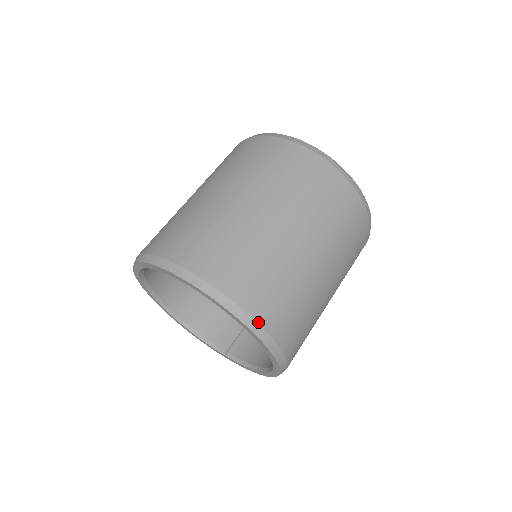
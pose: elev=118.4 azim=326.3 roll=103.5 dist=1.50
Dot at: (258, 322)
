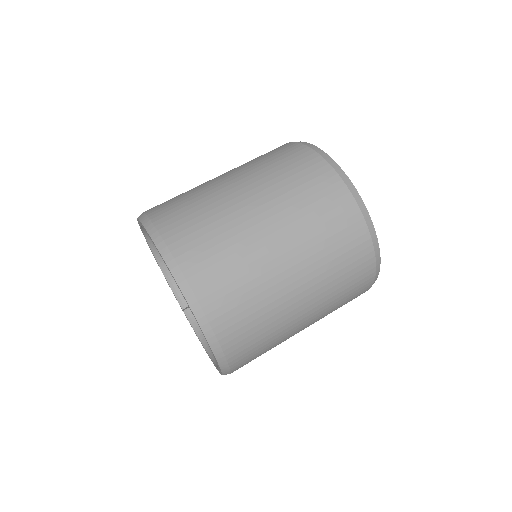
Dot at: (224, 353)
